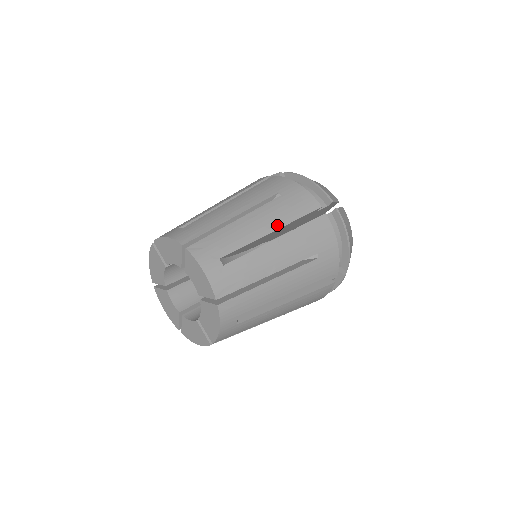
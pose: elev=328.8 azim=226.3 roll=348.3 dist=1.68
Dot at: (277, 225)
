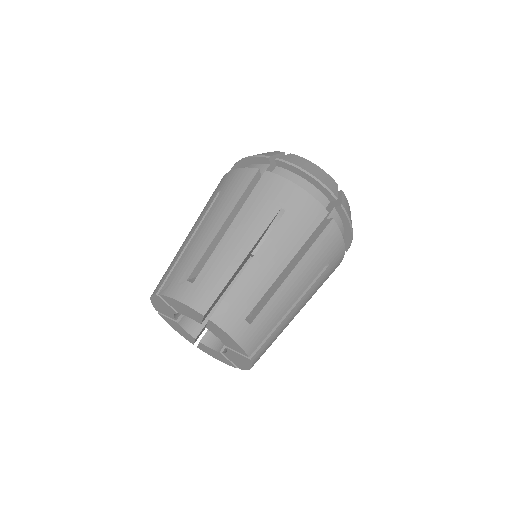
Dot at: (225, 215)
